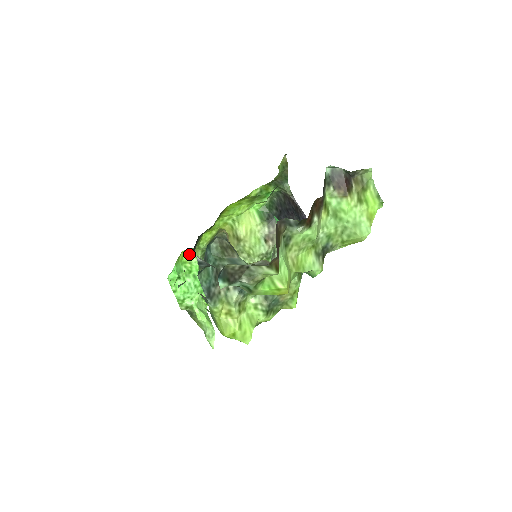
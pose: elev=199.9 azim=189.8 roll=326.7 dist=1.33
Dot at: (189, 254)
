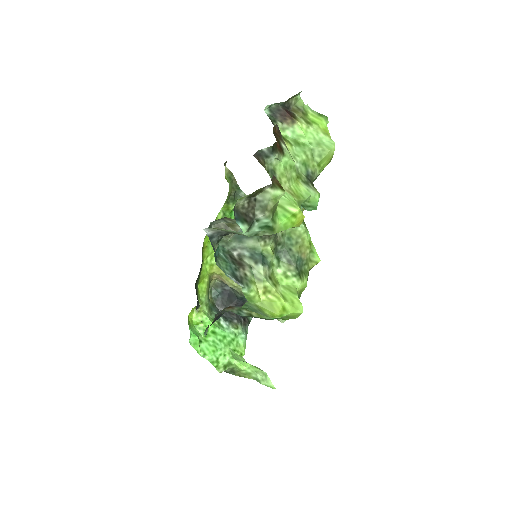
Dot at: (196, 308)
